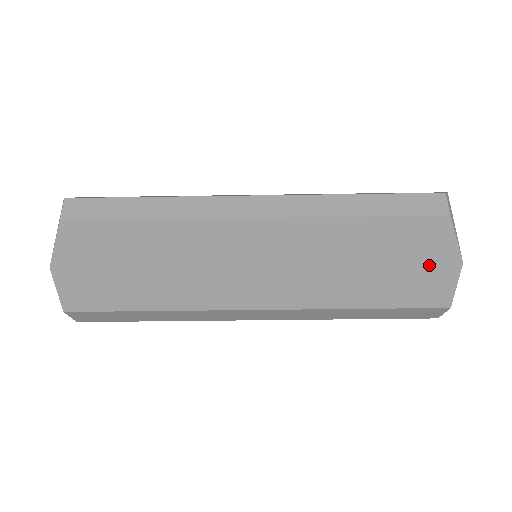
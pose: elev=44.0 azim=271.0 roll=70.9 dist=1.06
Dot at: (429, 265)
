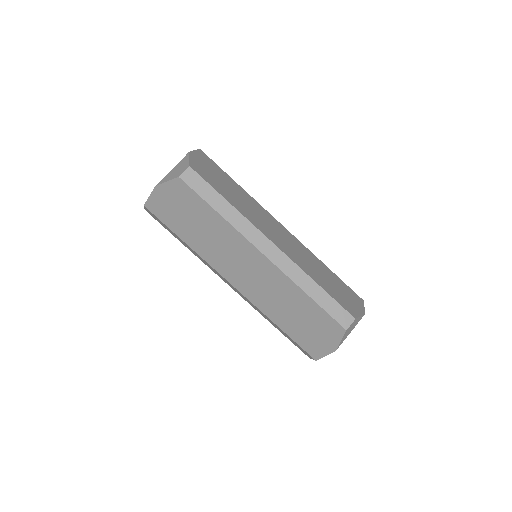
Dot at: (321, 338)
